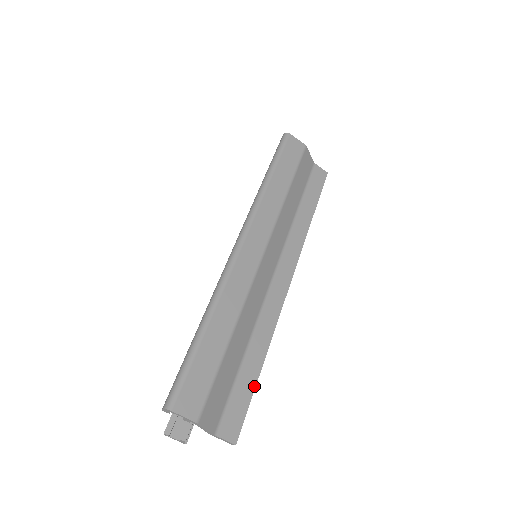
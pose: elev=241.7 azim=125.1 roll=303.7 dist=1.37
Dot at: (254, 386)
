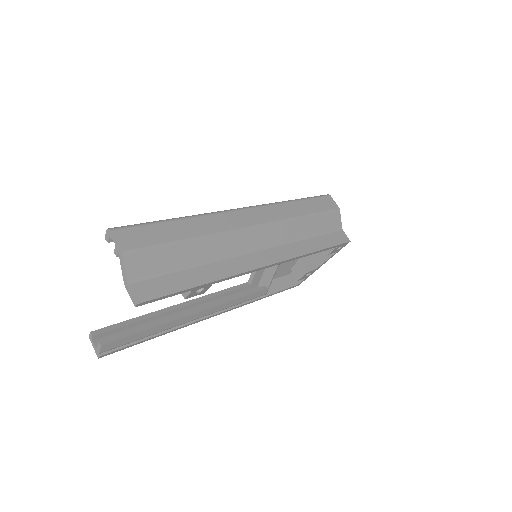
Dot at: (185, 288)
